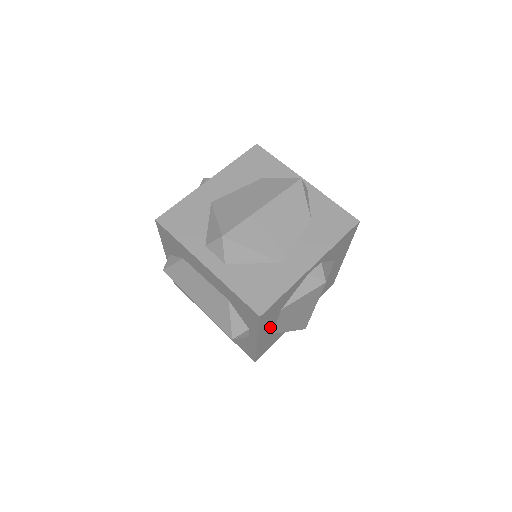
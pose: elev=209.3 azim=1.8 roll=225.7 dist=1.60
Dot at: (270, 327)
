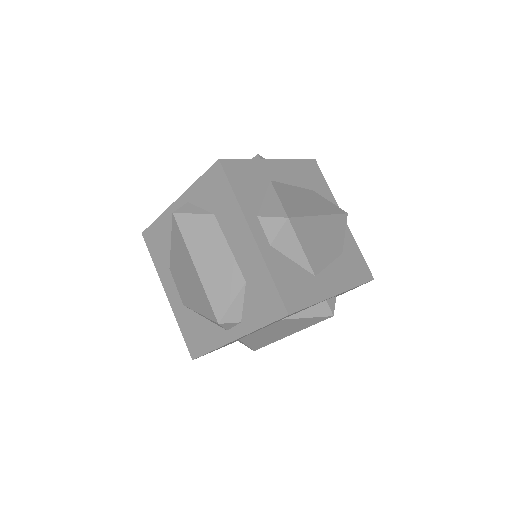
Dot at: (255, 331)
